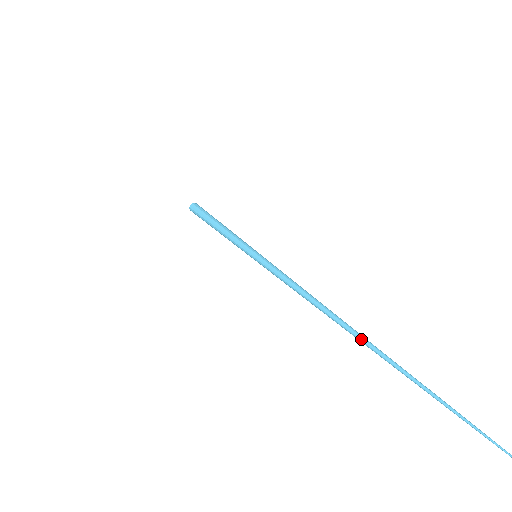
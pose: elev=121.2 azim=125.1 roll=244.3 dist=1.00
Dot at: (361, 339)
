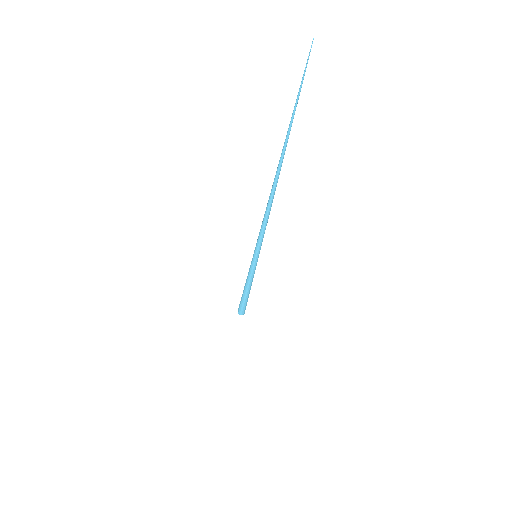
Dot at: (277, 169)
